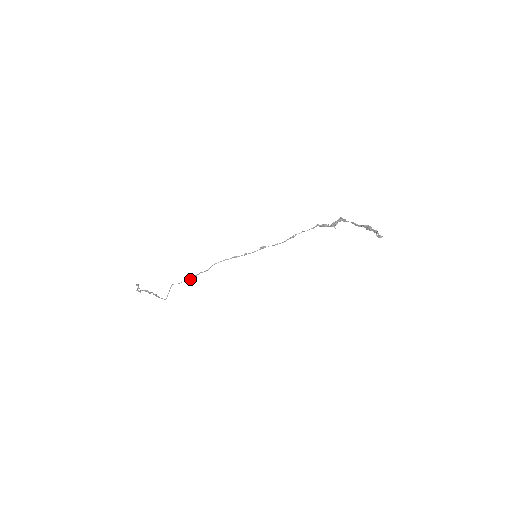
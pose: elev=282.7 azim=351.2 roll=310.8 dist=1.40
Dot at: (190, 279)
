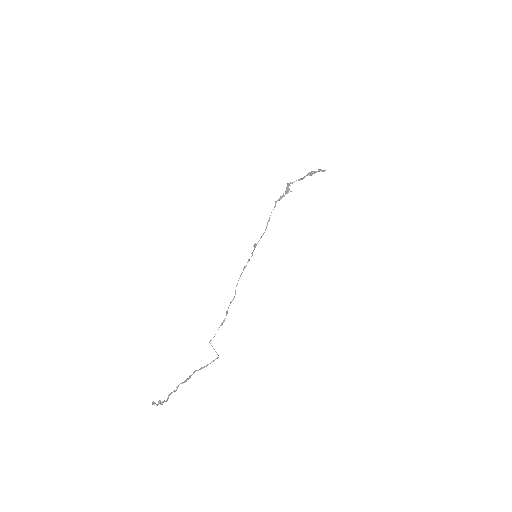
Dot at: (223, 320)
